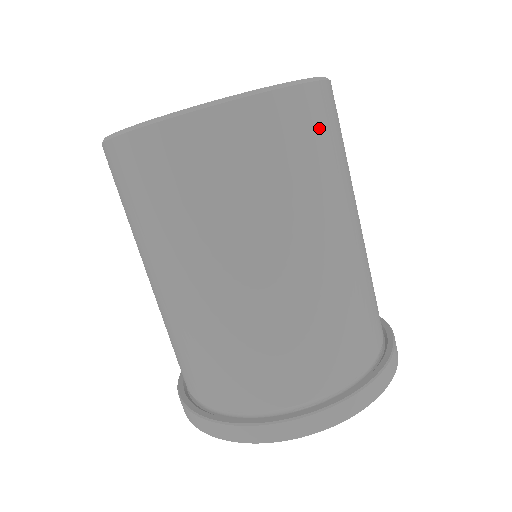
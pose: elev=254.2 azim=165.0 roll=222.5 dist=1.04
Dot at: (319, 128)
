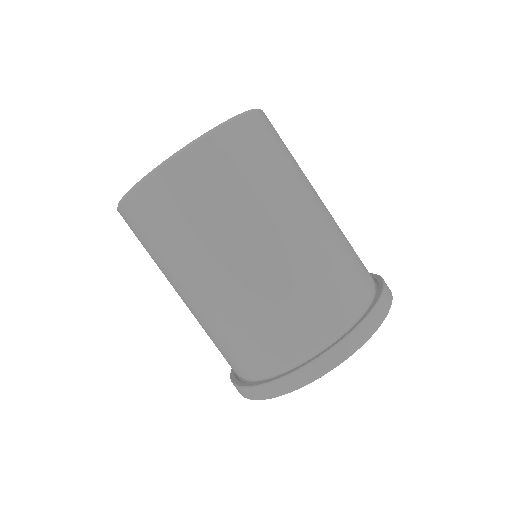
Dot at: (274, 136)
